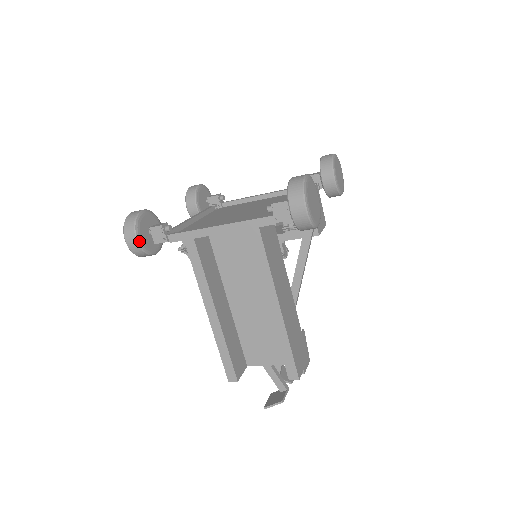
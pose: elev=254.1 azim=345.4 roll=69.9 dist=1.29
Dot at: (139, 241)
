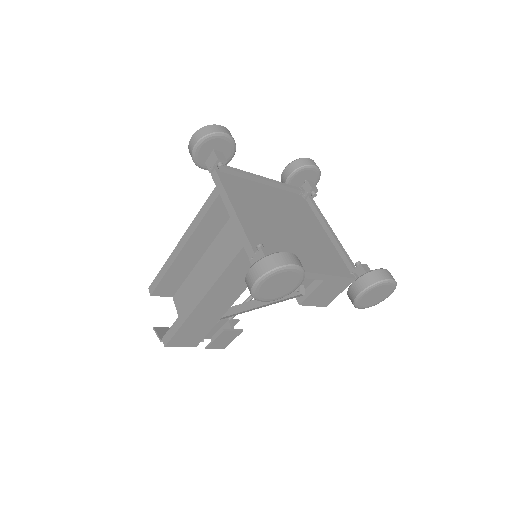
Dot at: (196, 149)
